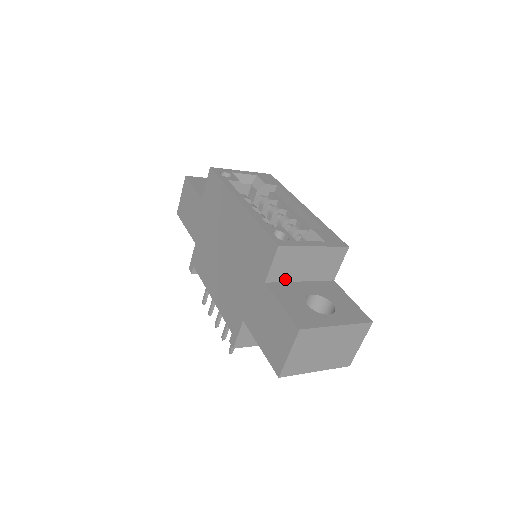
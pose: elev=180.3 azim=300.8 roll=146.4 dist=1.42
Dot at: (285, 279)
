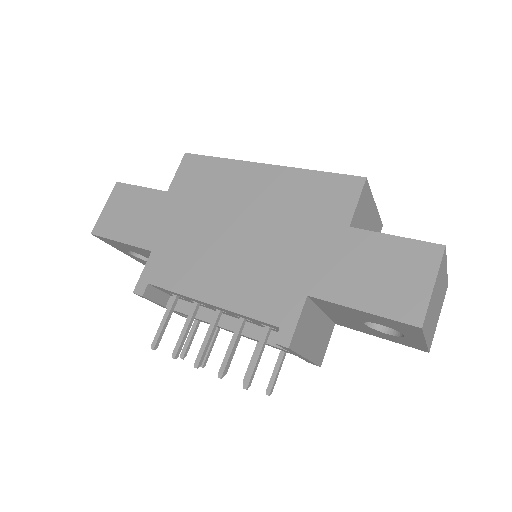
Dot at: occluded
